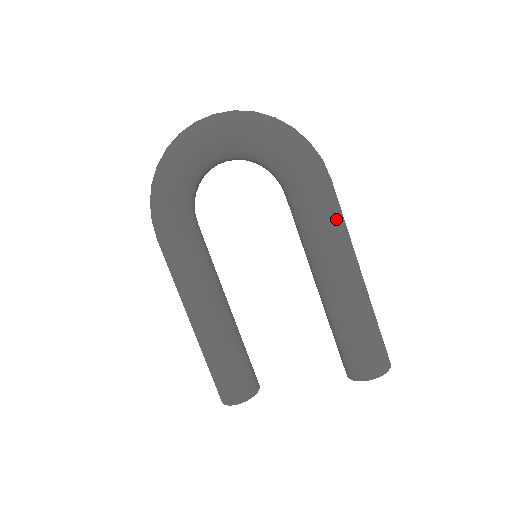
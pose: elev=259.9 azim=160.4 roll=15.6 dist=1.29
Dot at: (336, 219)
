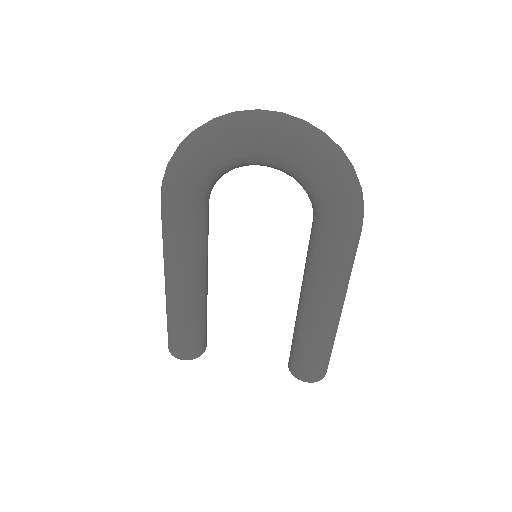
Dot at: (349, 267)
